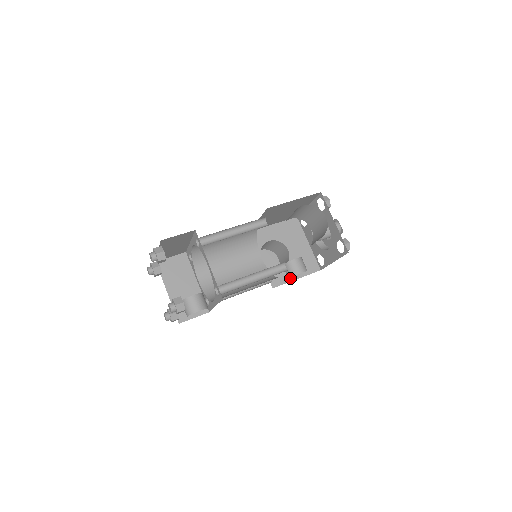
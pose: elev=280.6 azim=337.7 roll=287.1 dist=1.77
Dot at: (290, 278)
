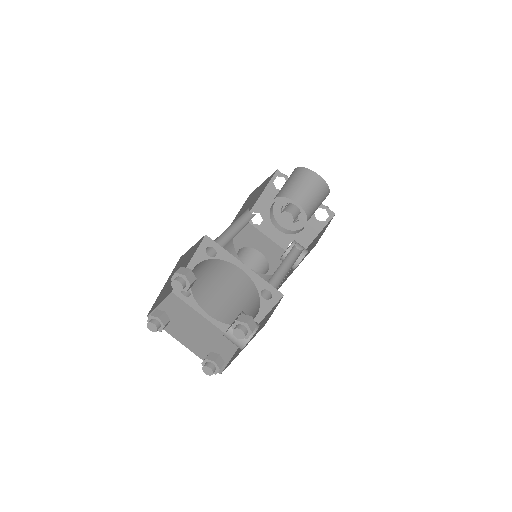
Dot at: occluded
